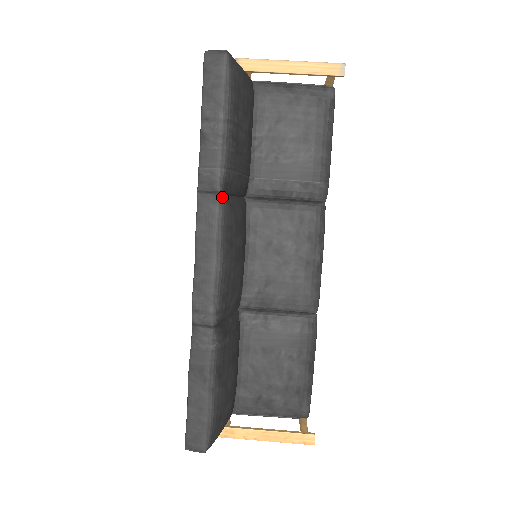
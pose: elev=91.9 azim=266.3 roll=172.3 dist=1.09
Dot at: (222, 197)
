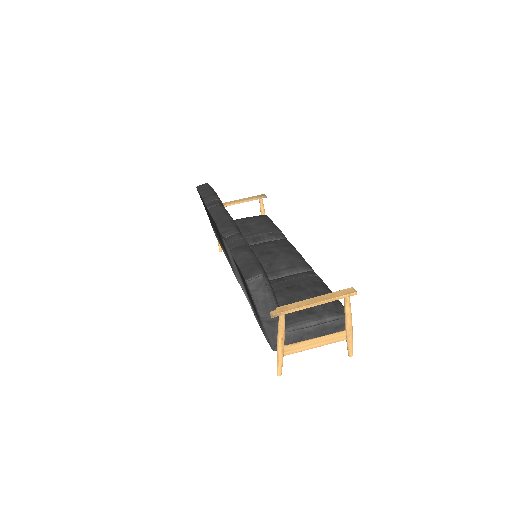
Dot at: occluded
